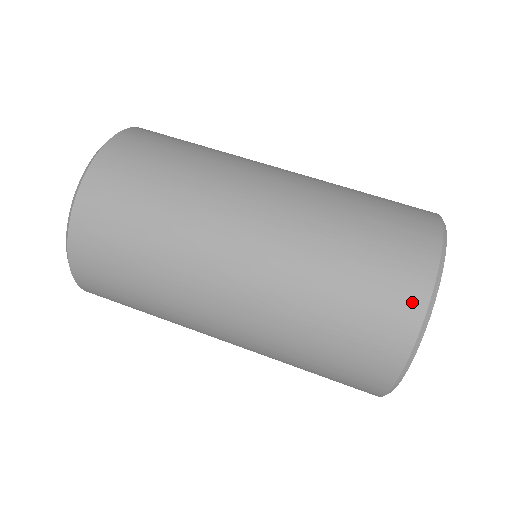
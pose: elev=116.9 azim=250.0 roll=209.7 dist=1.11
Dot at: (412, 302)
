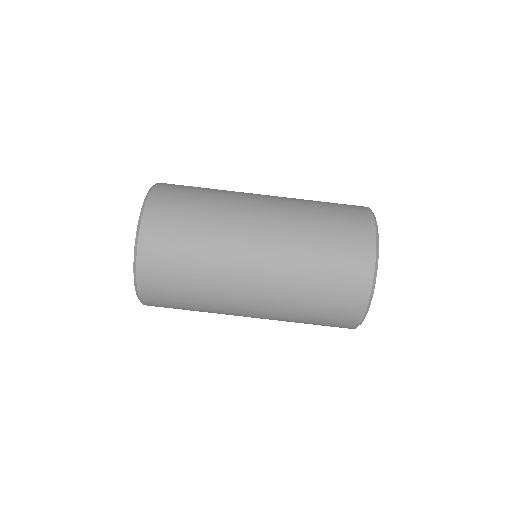
Dot at: occluded
